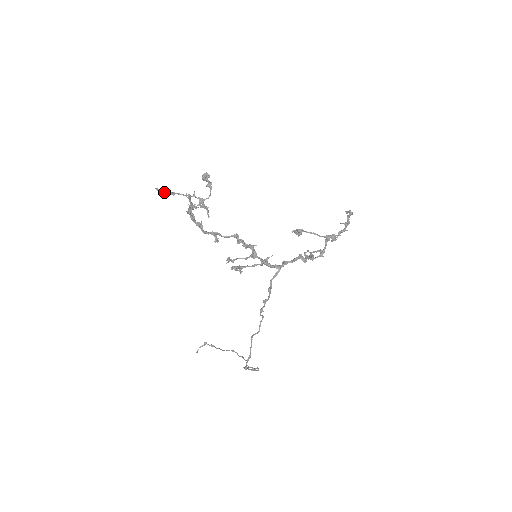
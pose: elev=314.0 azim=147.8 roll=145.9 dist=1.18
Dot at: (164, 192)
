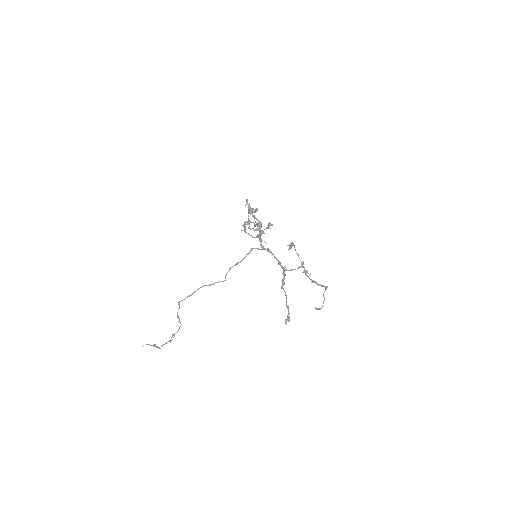
Dot at: (248, 204)
